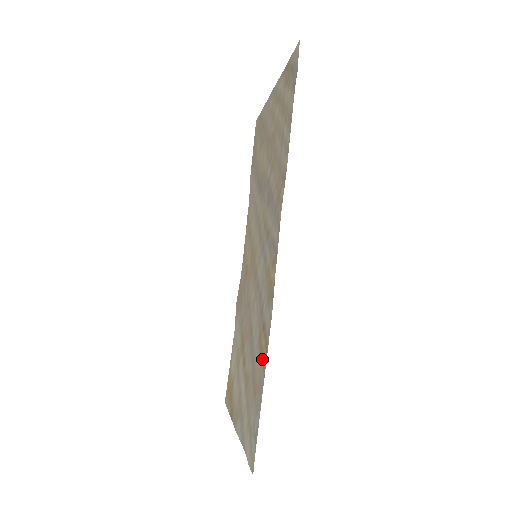
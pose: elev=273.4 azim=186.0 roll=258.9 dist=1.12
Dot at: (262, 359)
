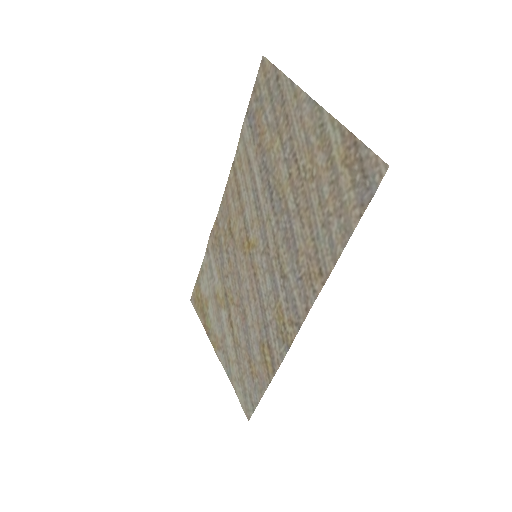
Dot at: (266, 368)
